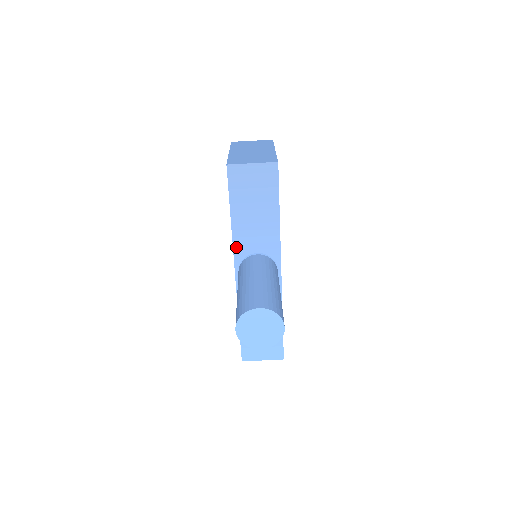
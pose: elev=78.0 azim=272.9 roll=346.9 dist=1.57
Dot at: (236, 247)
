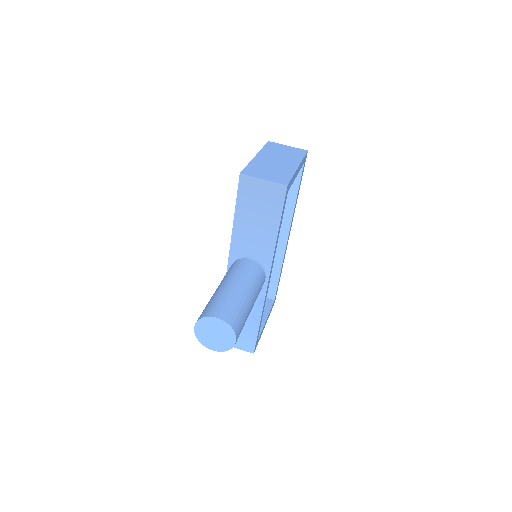
Dot at: (233, 247)
